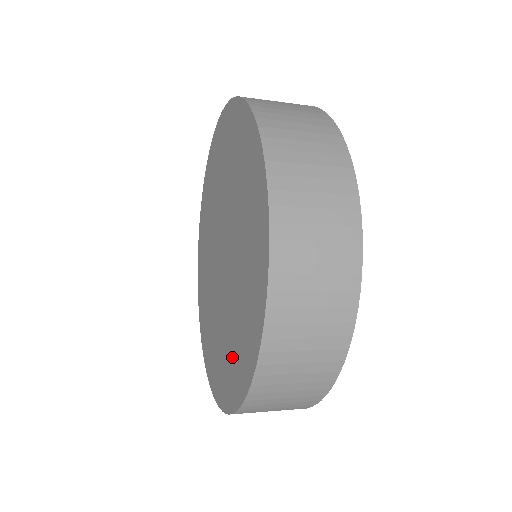
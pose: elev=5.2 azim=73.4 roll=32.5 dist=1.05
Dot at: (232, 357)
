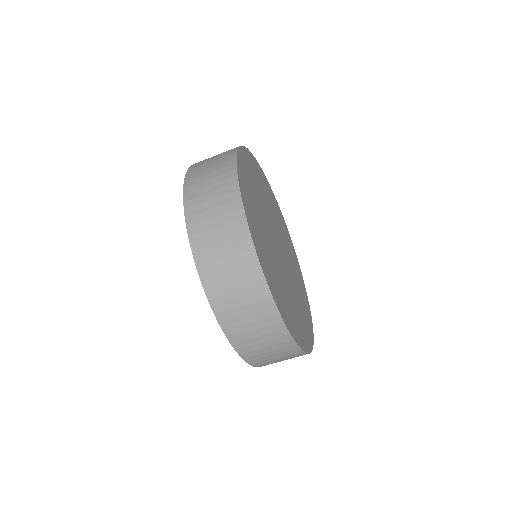
Dot at: occluded
